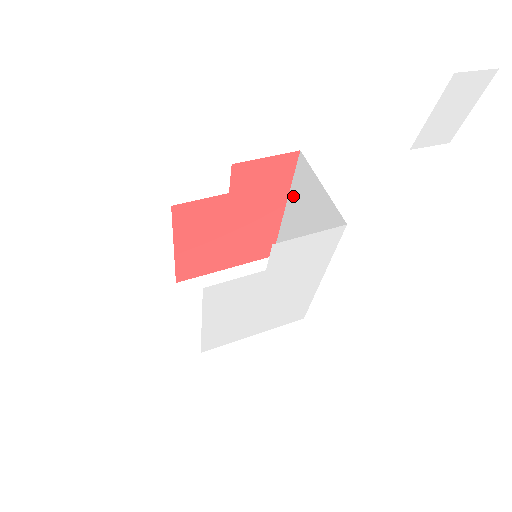
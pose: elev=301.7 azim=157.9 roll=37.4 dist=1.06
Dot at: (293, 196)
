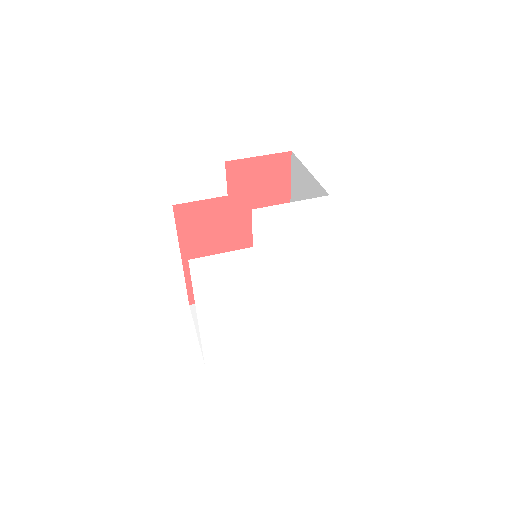
Dot at: occluded
